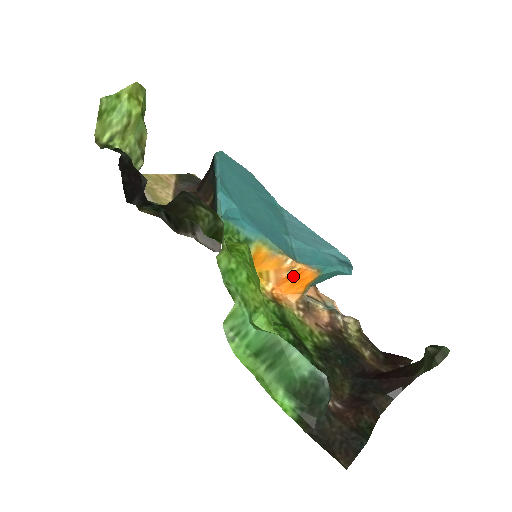
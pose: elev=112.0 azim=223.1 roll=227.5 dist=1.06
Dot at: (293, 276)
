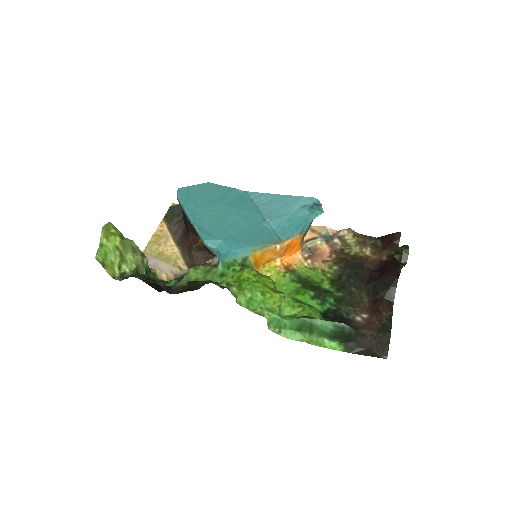
Dot at: (287, 248)
